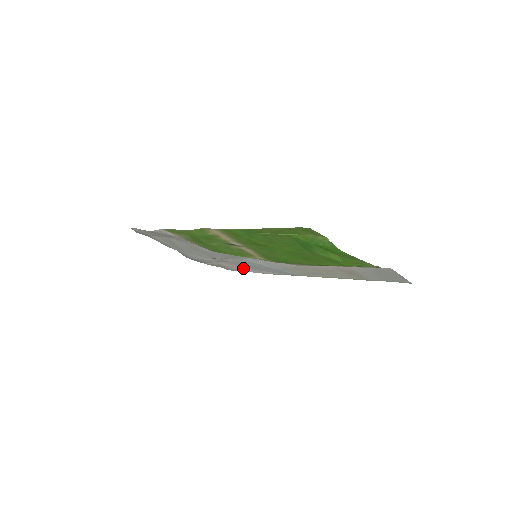
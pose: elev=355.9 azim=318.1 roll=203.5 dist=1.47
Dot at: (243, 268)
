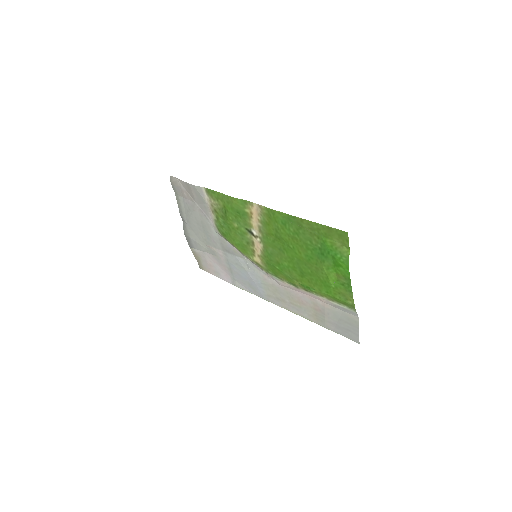
Dot at: (221, 271)
